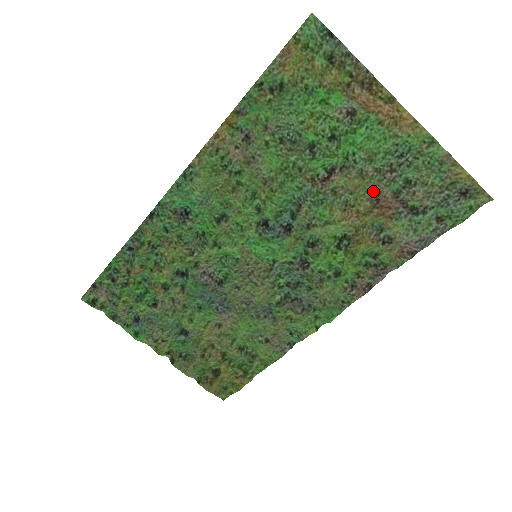
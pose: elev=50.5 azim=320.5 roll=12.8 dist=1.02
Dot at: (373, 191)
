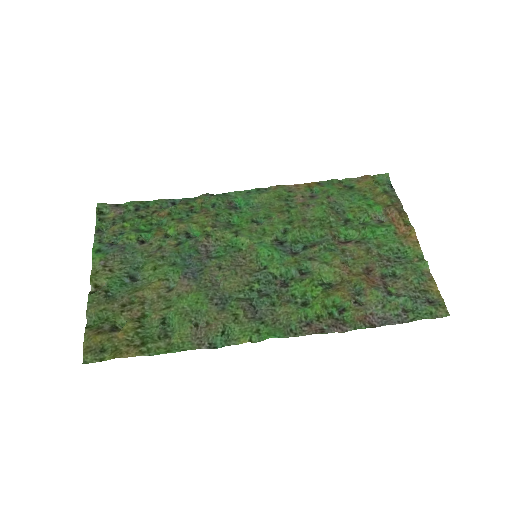
Dot at: (368, 267)
